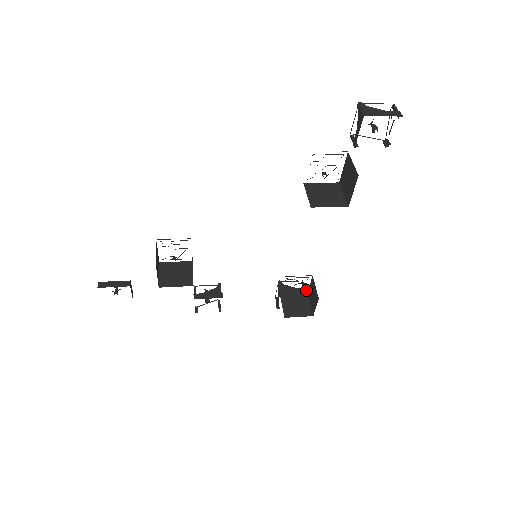
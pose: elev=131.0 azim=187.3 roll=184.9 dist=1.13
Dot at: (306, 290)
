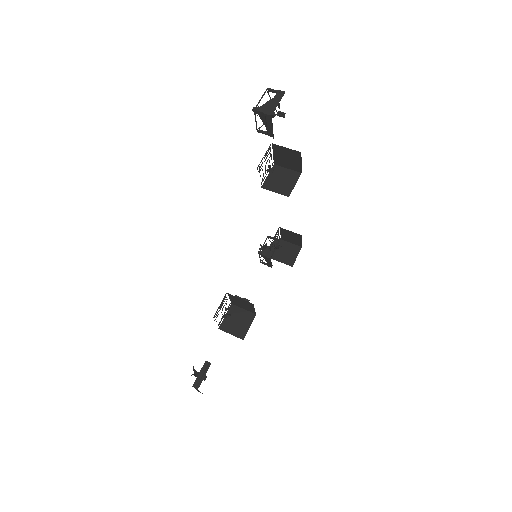
Dot at: occluded
